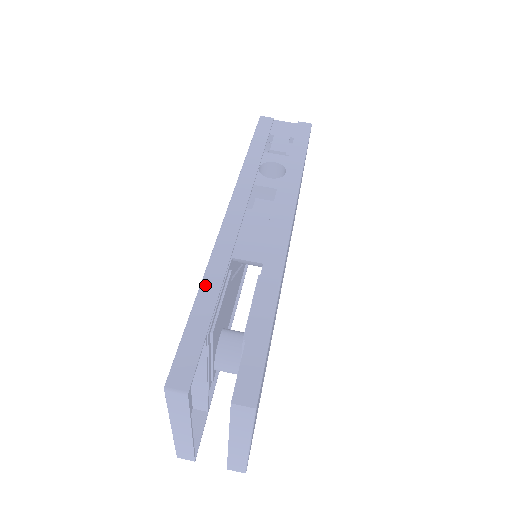
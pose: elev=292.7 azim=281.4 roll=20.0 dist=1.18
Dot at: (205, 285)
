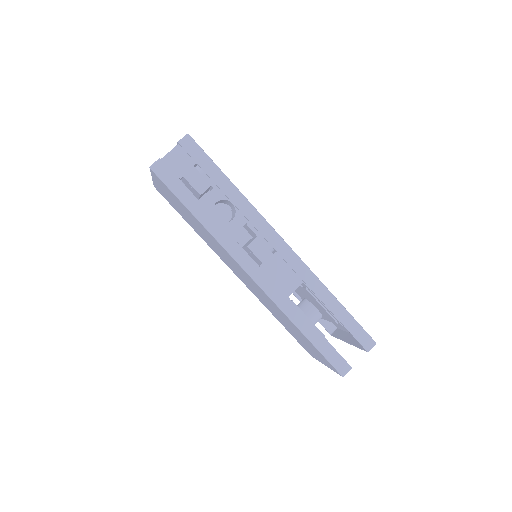
Dot at: (299, 325)
